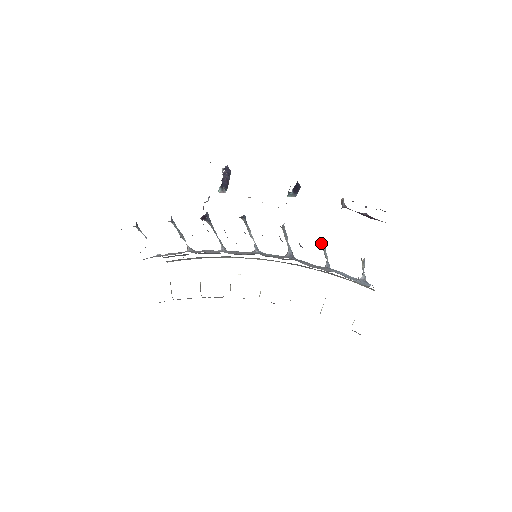
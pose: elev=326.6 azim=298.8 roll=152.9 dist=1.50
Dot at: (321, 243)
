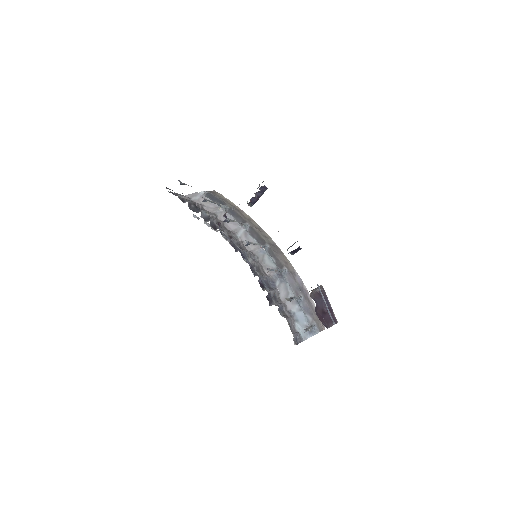
Dot at: occluded
